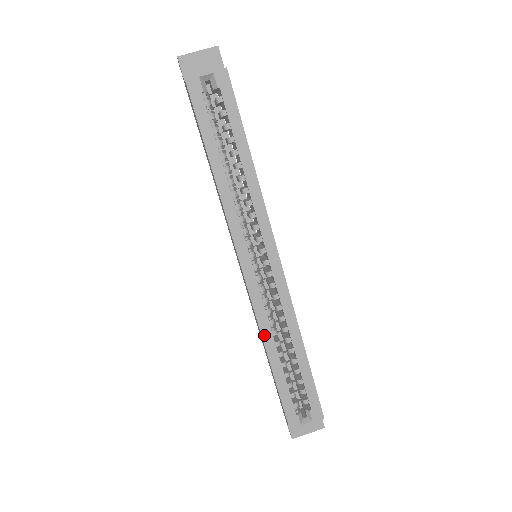
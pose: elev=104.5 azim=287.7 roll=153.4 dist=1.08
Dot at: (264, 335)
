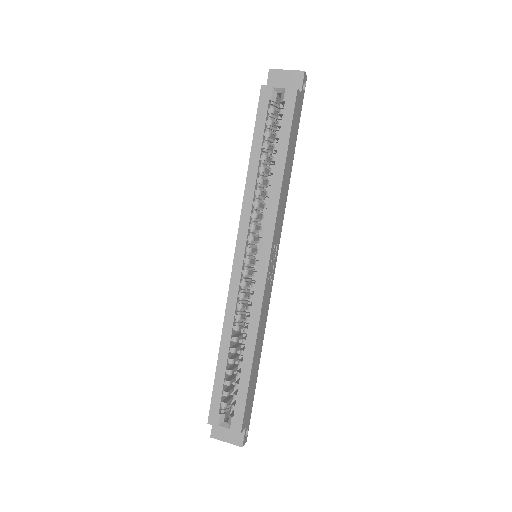
Dot at: (226, 324)
